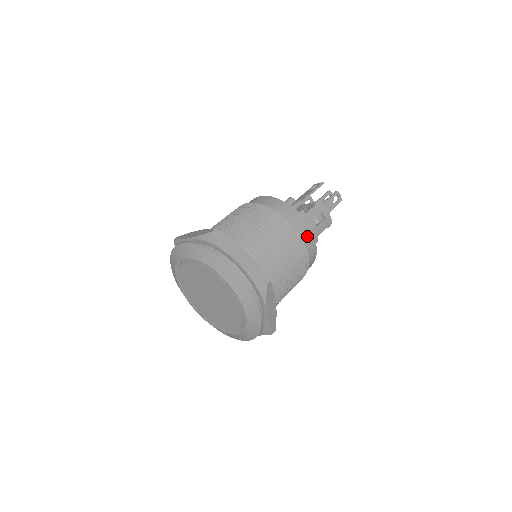
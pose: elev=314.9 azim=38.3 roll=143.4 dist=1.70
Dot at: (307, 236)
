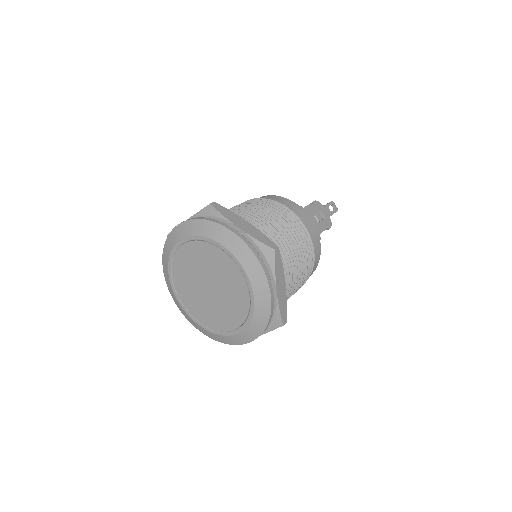
Dot at: (309, 226)
